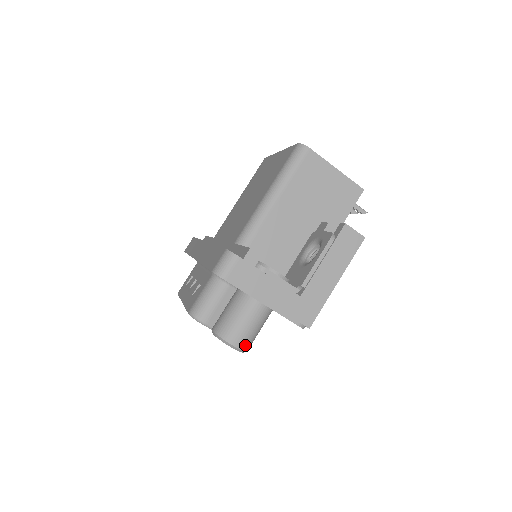
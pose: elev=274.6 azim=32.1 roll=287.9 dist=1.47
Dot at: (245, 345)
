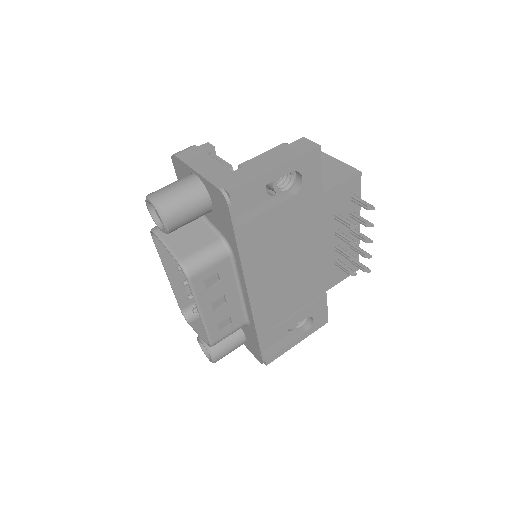
Dot at: (163, 202)
